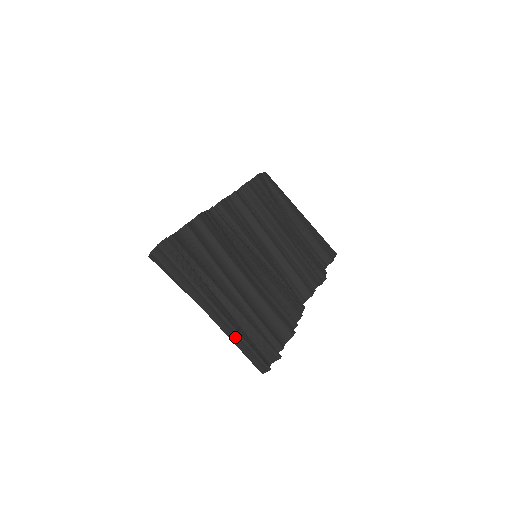
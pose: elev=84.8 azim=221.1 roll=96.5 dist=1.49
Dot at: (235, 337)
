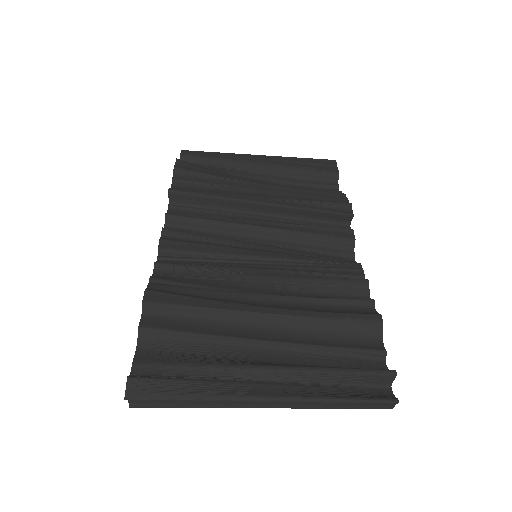
Dot at: (321, 404)
